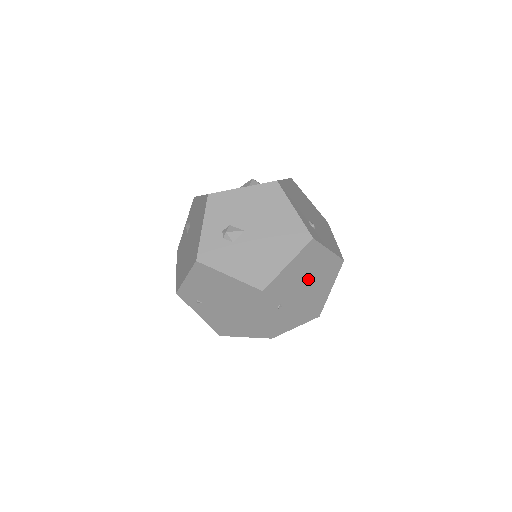
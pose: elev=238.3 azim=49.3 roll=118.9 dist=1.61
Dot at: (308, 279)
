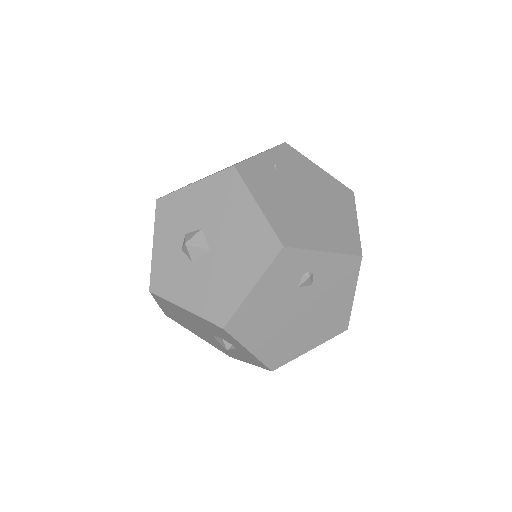
Dot at: (318, 201)
